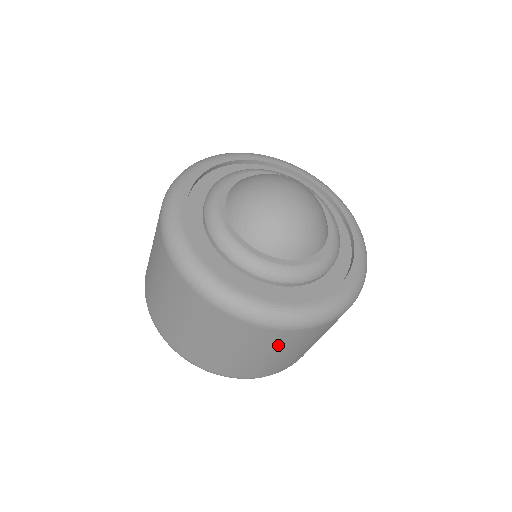
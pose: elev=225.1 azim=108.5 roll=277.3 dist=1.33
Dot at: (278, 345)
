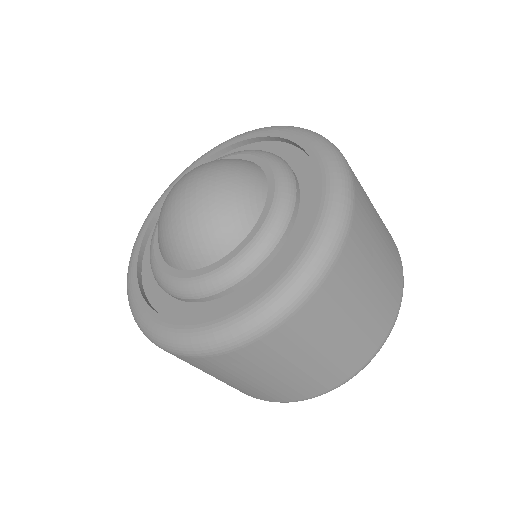
Dot at: (268, 361)
